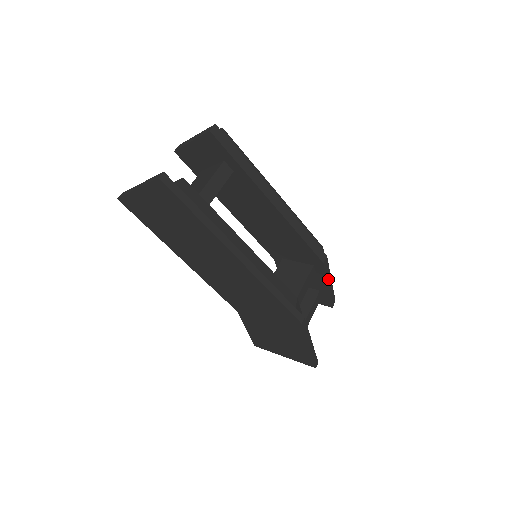
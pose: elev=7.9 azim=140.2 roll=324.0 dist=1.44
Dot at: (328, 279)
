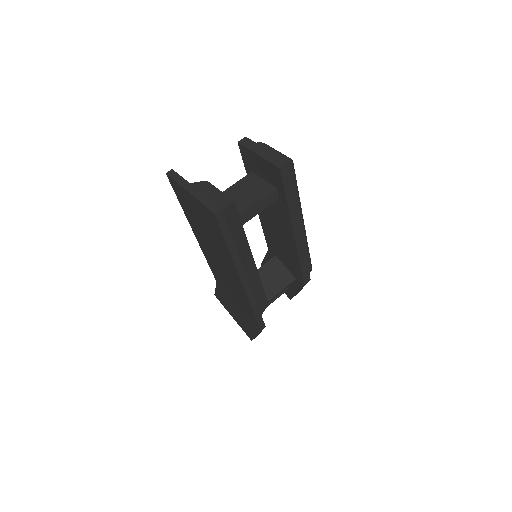
Dot at: occluded
